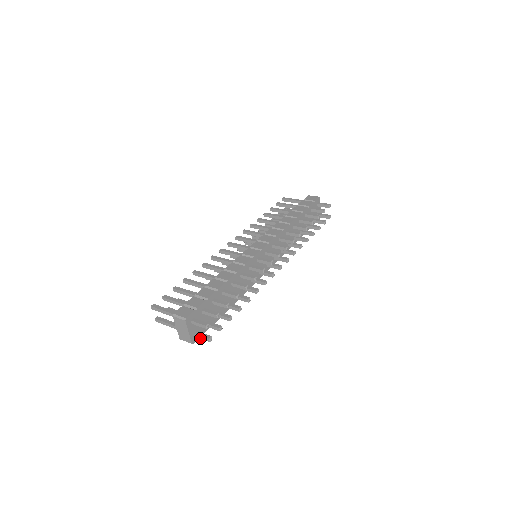
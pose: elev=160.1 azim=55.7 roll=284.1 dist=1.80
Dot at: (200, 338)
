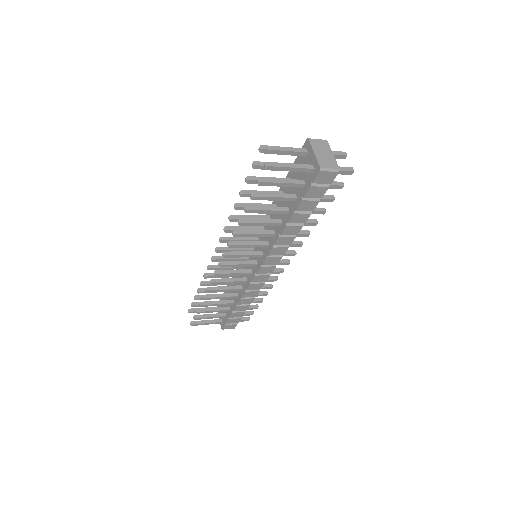
Dot at: (341, 170)
